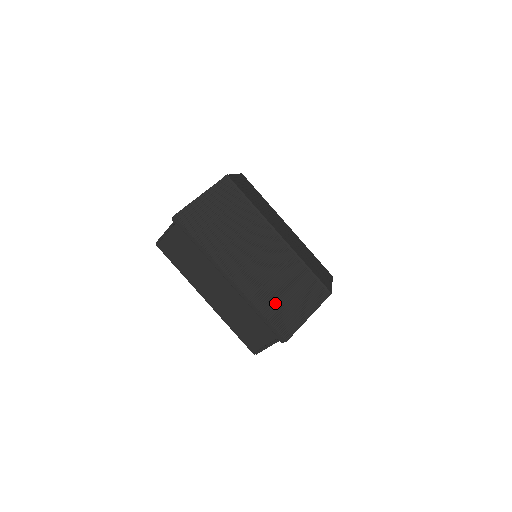
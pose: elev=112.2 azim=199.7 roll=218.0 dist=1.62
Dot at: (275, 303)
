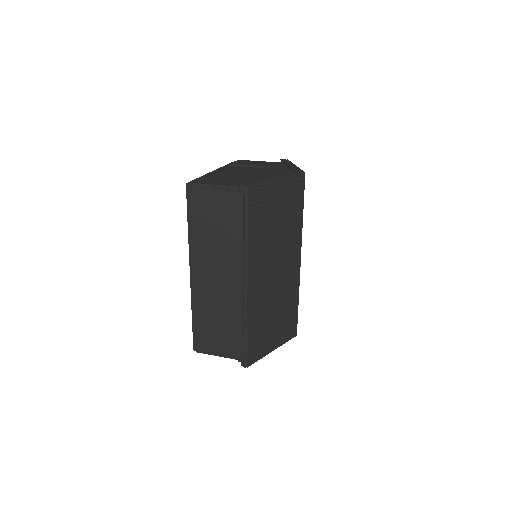
Dot at: (261, 325)
